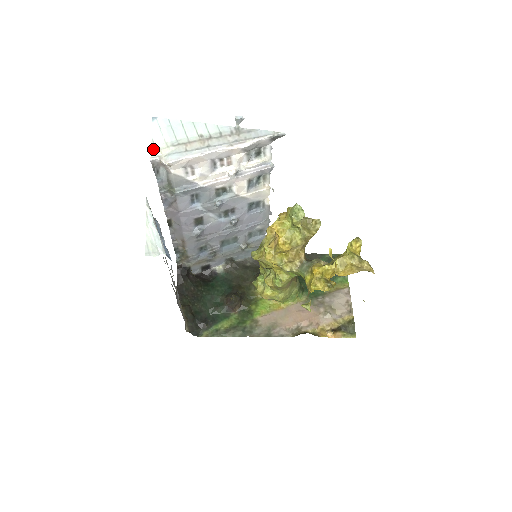
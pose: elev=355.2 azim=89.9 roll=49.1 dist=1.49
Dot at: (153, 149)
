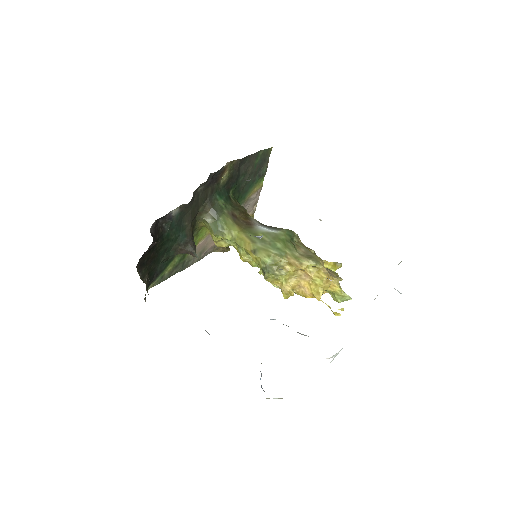
Dot at: occluded
